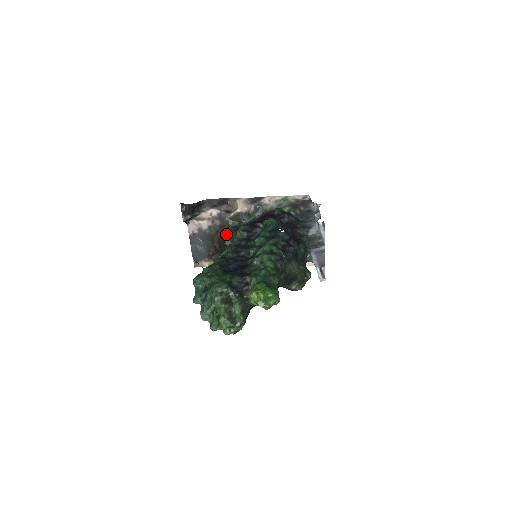
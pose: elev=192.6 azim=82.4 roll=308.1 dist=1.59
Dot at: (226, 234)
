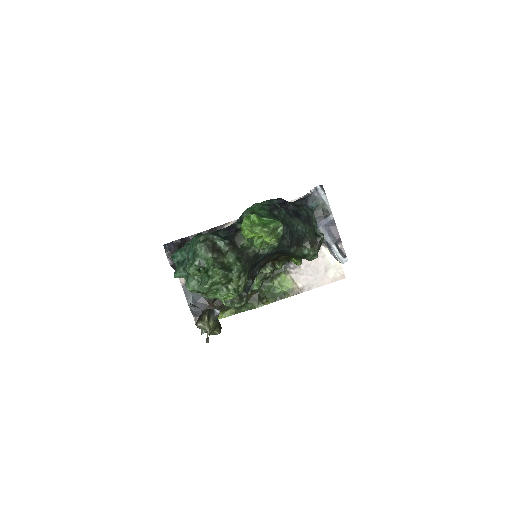
Dot at: occluded
